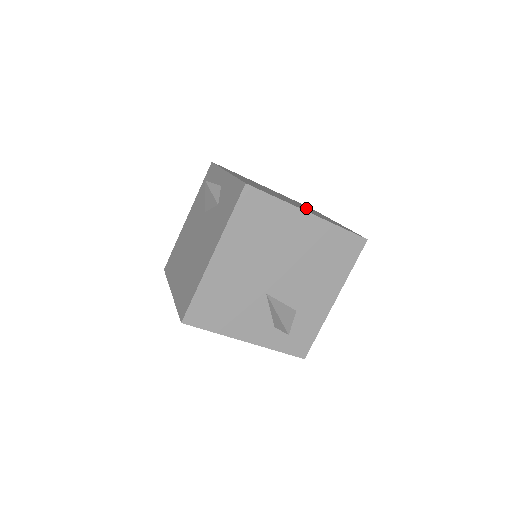
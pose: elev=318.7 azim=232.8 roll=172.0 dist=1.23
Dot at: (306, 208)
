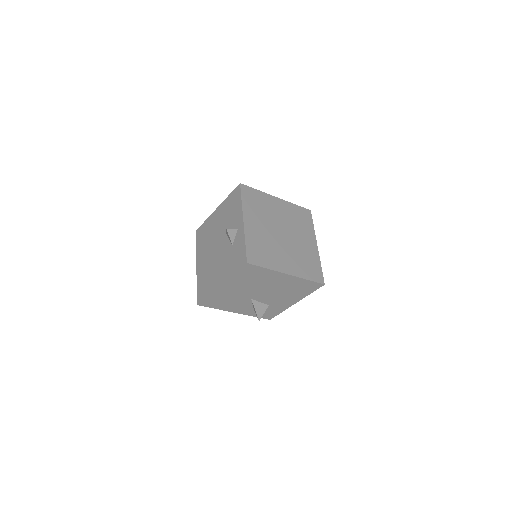
Dot at: (296, 242)
